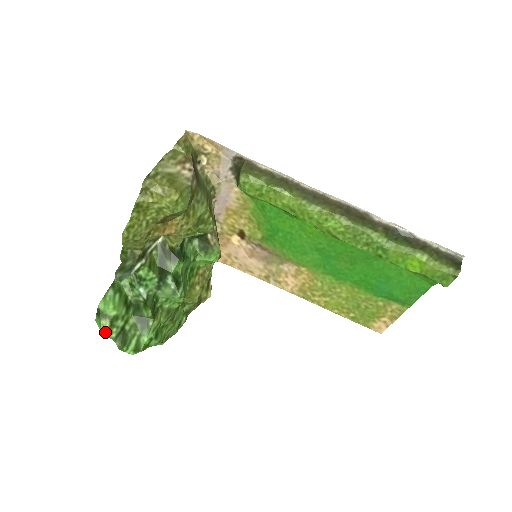
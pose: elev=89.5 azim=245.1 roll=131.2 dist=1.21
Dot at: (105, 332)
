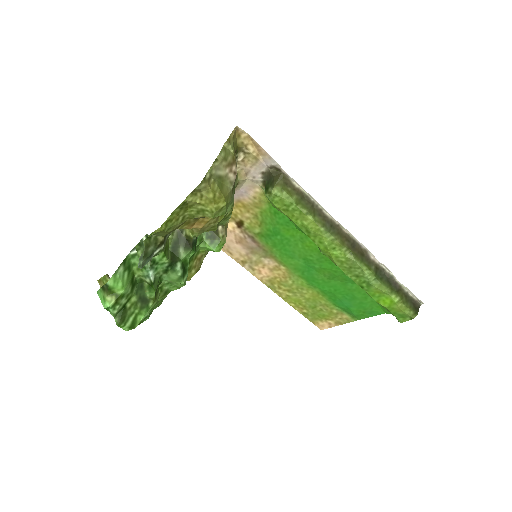
Dot at: (108, 308)
